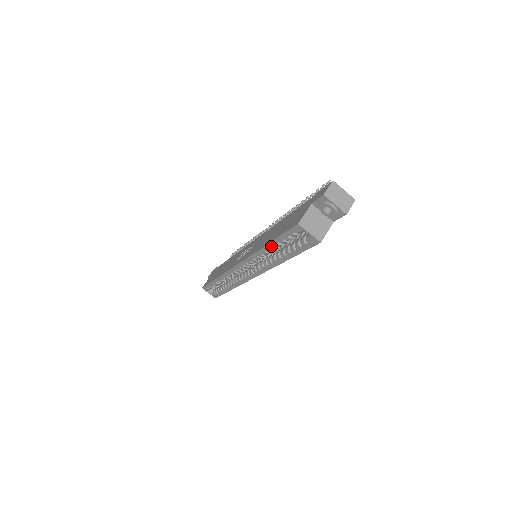
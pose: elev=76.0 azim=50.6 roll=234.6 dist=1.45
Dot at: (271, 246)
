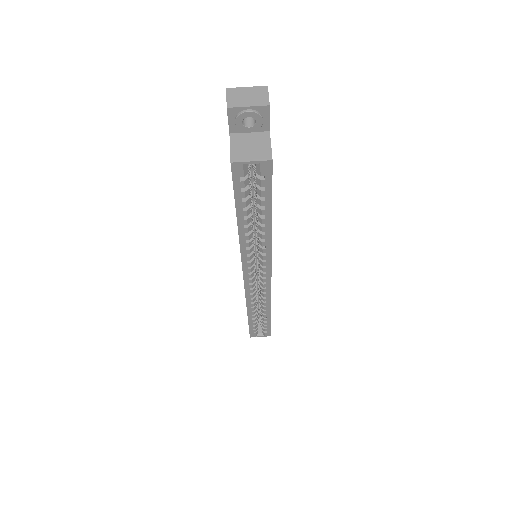
Dot at: (242, 222)
